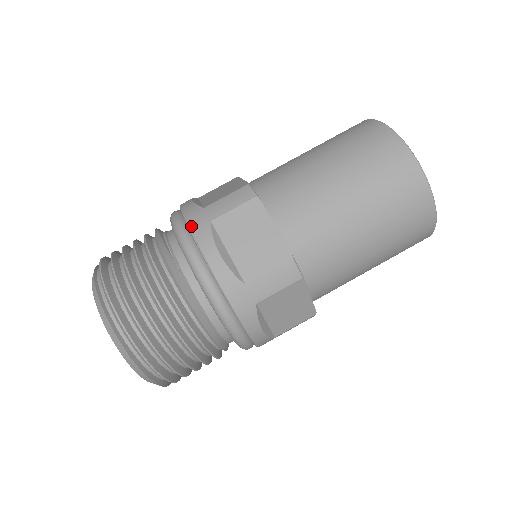
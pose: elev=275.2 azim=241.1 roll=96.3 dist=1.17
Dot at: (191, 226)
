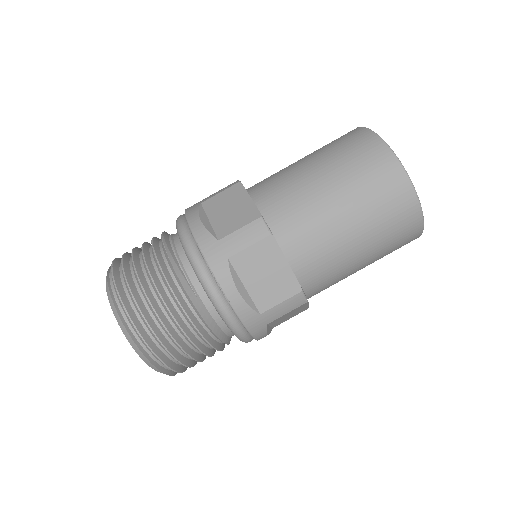
Dot at: (209, 262)
